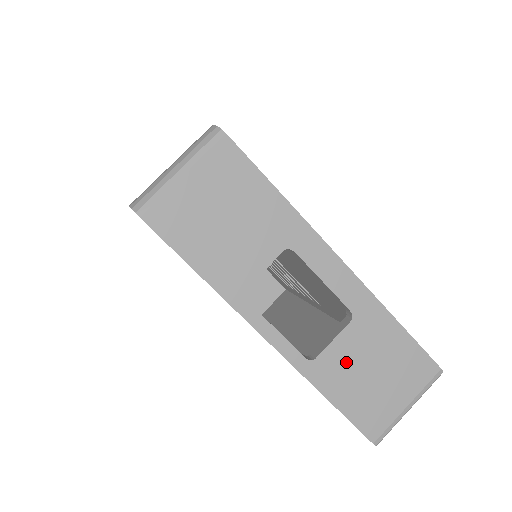
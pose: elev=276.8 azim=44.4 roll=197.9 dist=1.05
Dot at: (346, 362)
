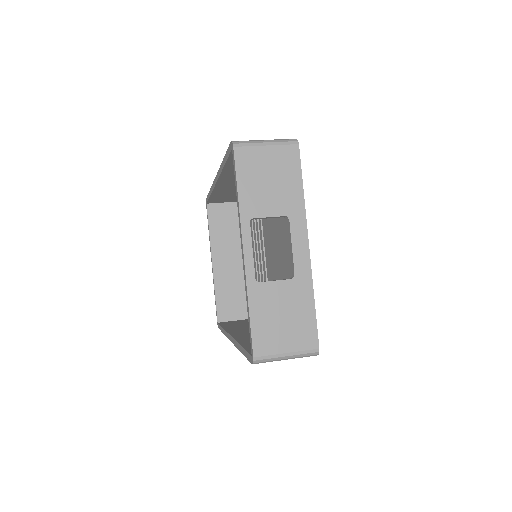
Dot at: (273, 298)
